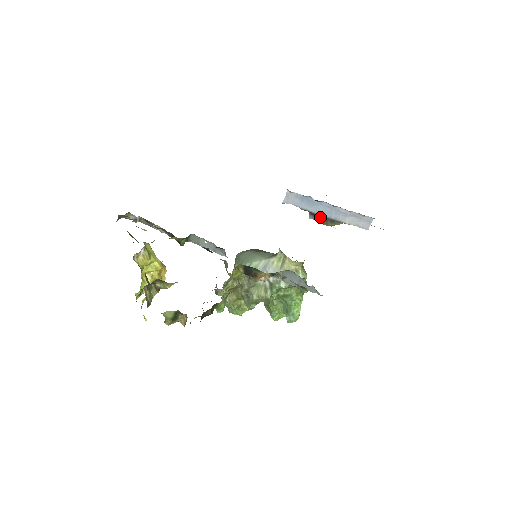
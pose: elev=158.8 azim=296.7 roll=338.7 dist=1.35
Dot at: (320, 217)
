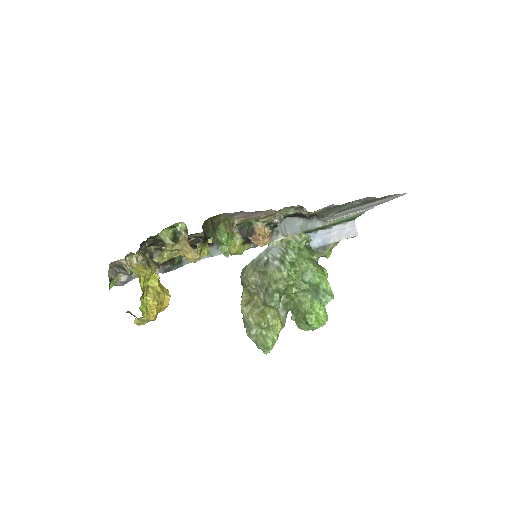
Dot at: occluded
